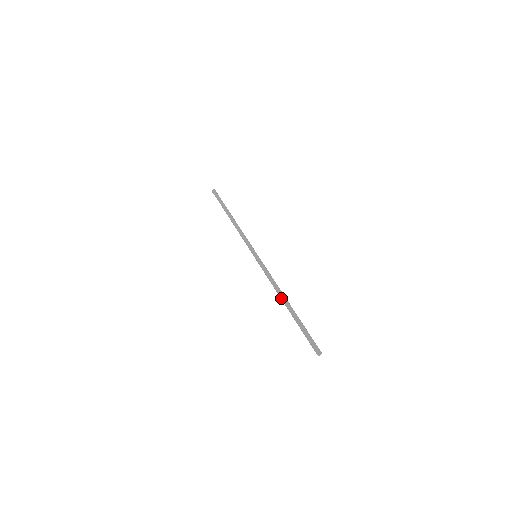
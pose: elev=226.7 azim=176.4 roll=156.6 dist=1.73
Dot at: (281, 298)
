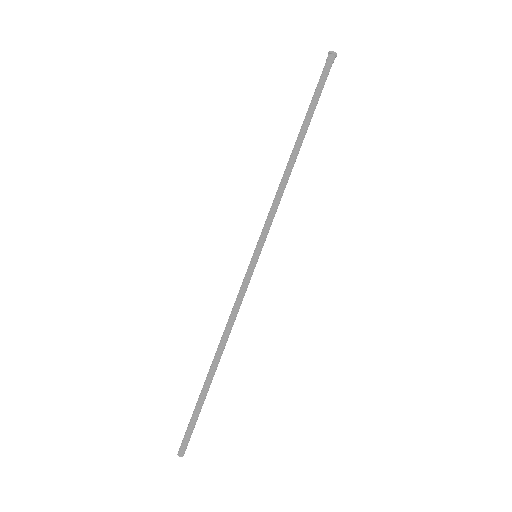
Dot at: (216, 351)
